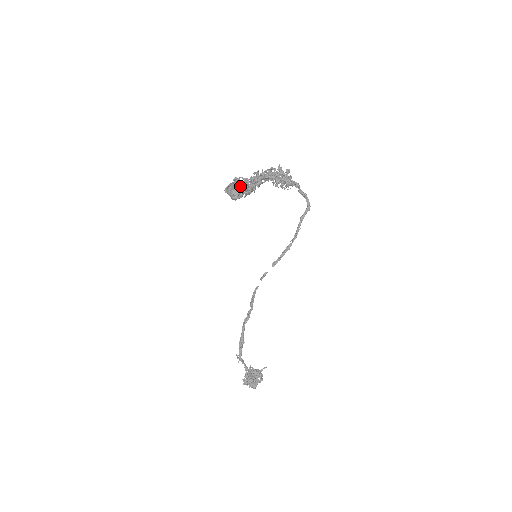
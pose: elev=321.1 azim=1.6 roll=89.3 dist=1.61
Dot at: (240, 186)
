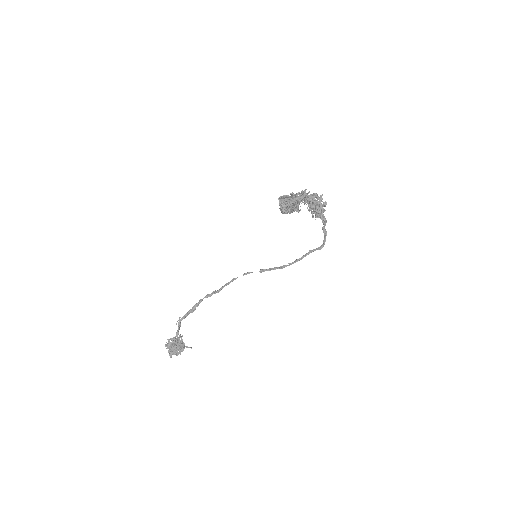
Dot at: (291, 201)
